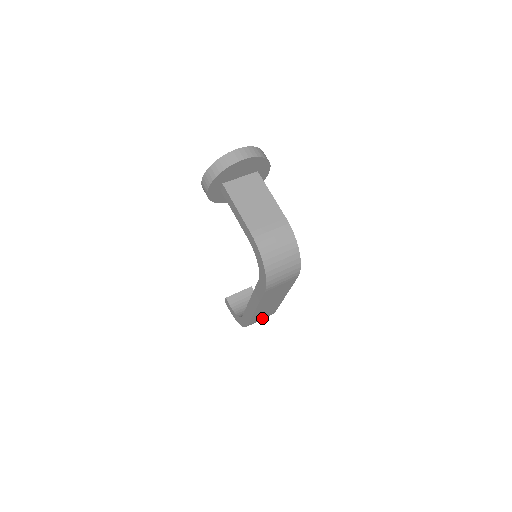
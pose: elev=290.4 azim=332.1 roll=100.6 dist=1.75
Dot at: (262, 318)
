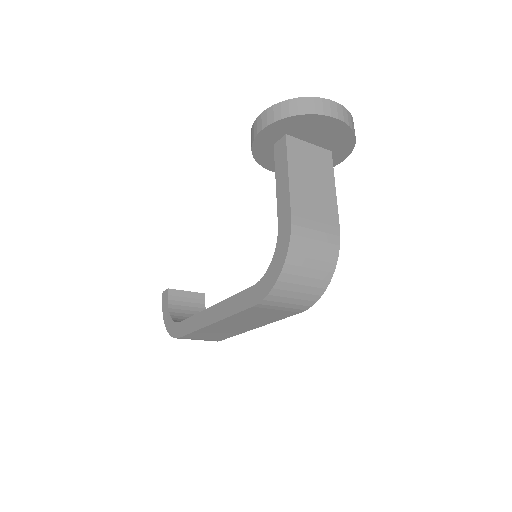
Dot at: (202, 338)
